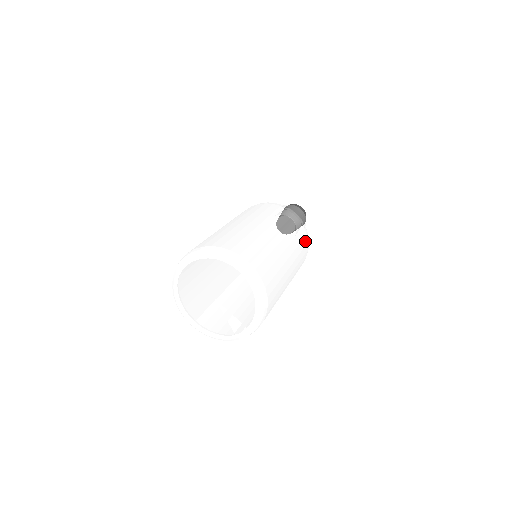
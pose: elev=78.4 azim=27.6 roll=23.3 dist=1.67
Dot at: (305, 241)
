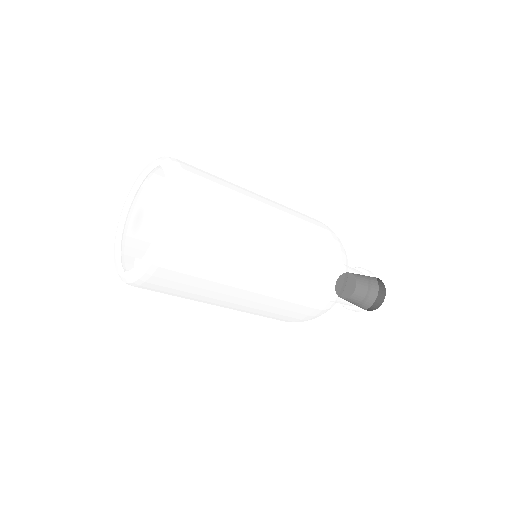
Dot at: (328, 261)
